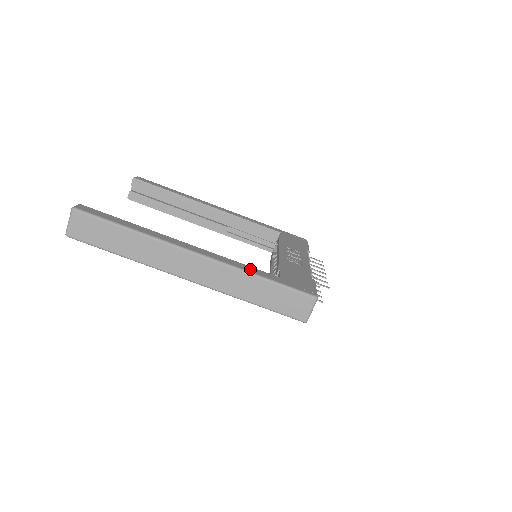
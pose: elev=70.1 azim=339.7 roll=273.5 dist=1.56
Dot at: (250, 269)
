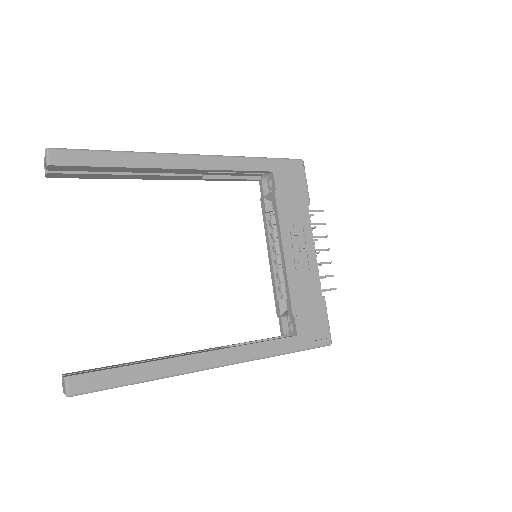
Dot at: (271, 348)
